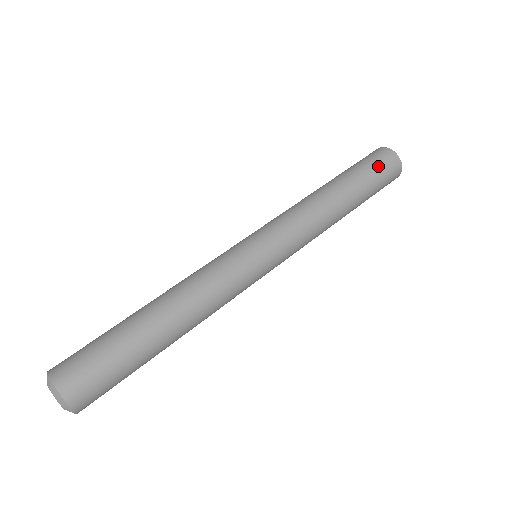
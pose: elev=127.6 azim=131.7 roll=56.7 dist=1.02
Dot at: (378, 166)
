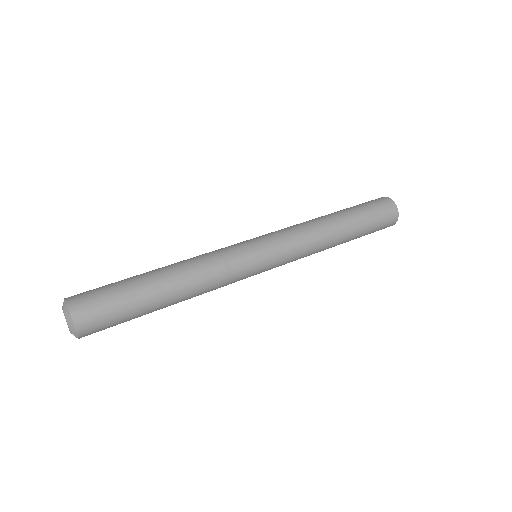
Dot at: (380, 221)
